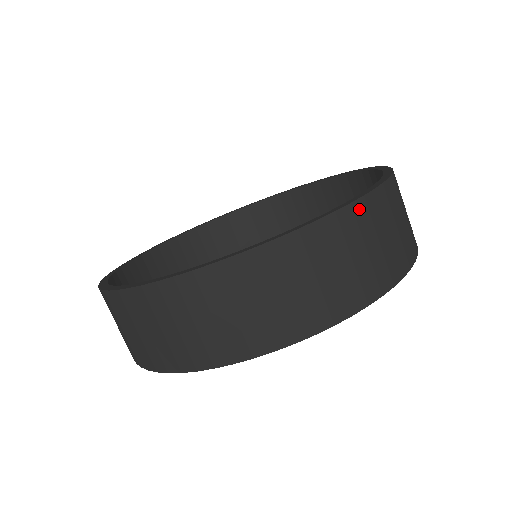
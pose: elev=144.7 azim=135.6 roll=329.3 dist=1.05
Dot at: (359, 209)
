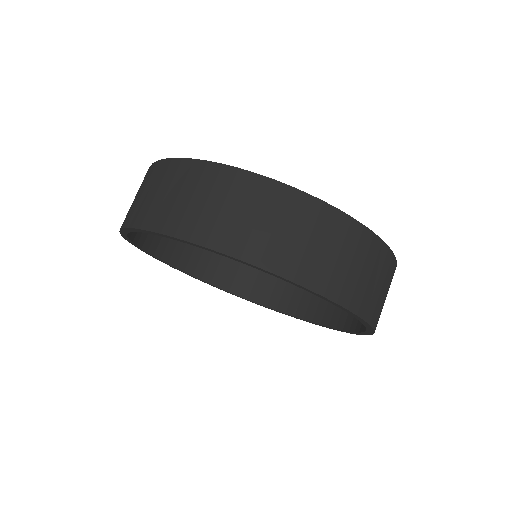
Dot at: occluded
